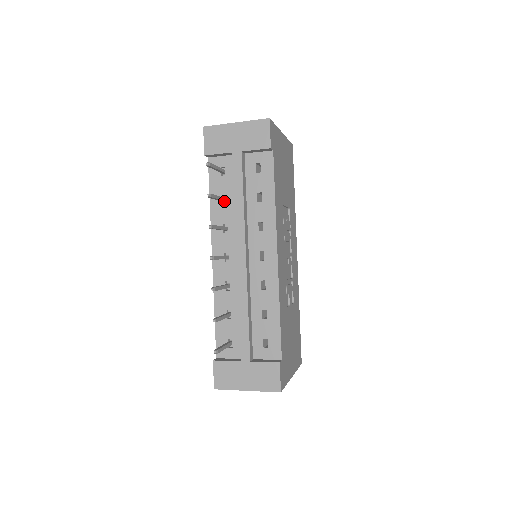
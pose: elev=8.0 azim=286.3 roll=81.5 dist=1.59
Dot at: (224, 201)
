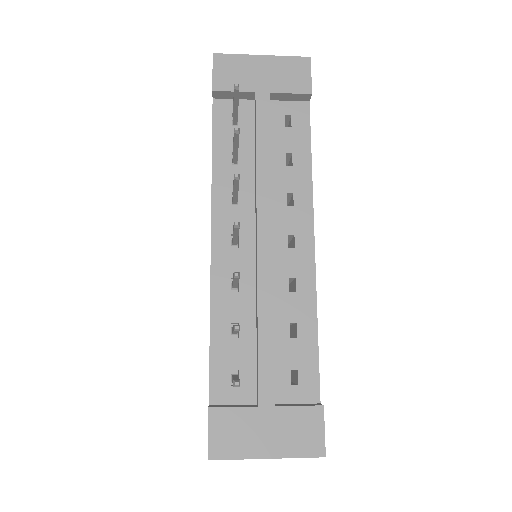
Dot at: (236, 159)
